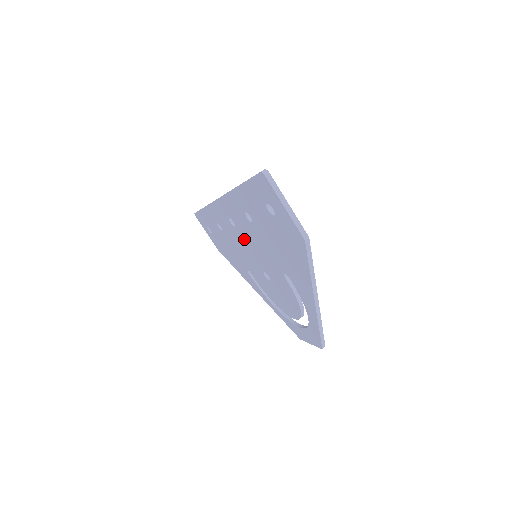
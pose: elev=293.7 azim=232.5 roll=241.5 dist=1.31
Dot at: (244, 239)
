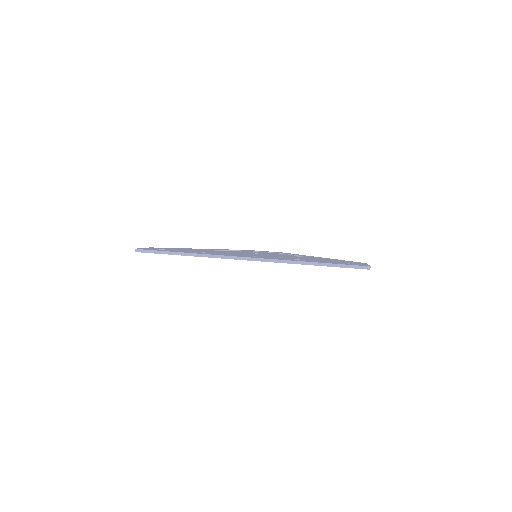
Dot at: occluded
